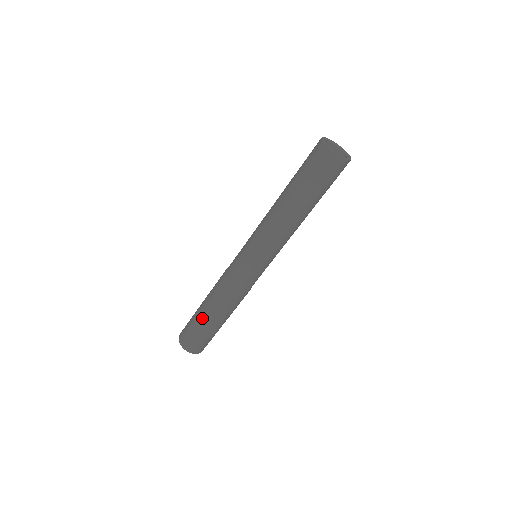
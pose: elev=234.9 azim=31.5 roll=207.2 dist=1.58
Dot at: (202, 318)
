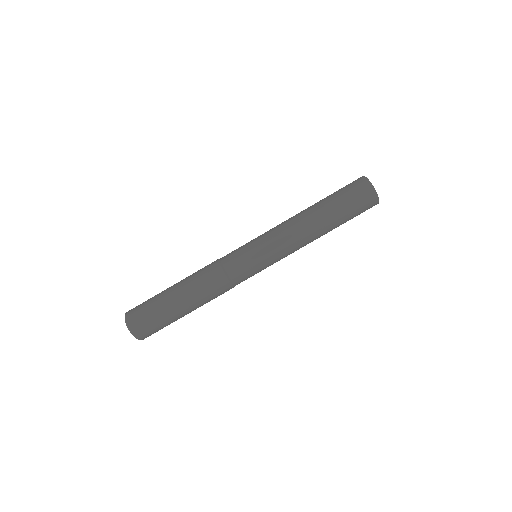
Dot at: (168, 289)
